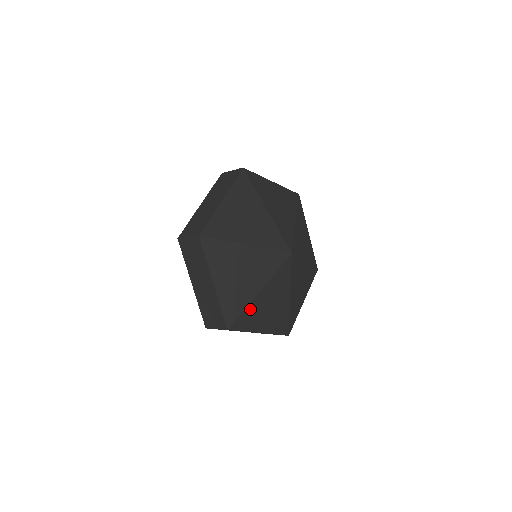
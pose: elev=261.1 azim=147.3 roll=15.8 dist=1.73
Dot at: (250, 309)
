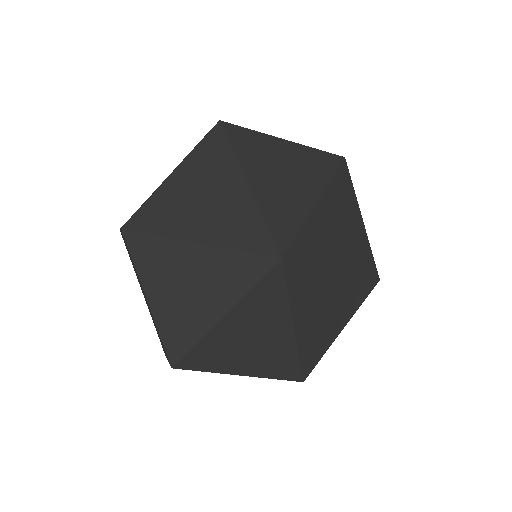
Dot at: (304, 344)
